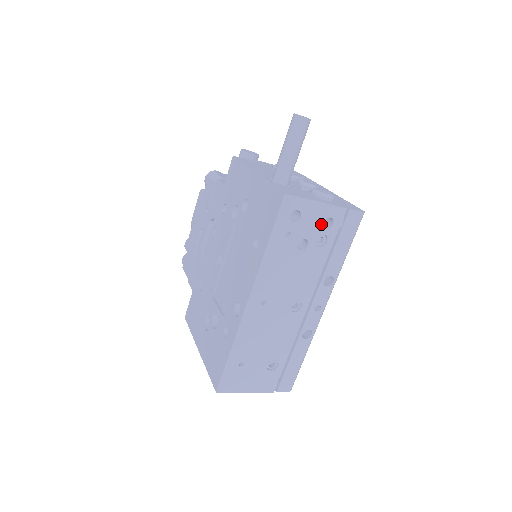
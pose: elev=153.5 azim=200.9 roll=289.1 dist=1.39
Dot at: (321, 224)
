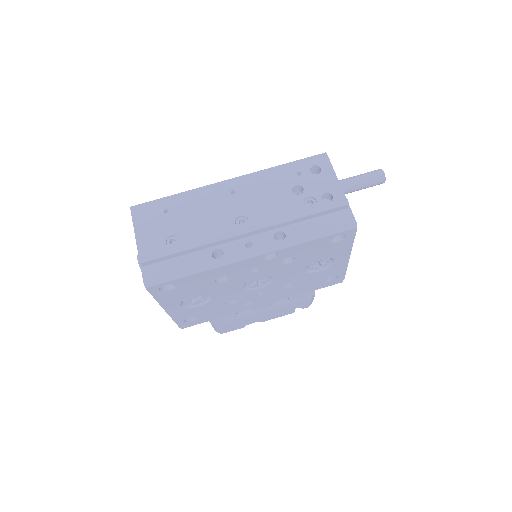
Dot at: (323, 193)
